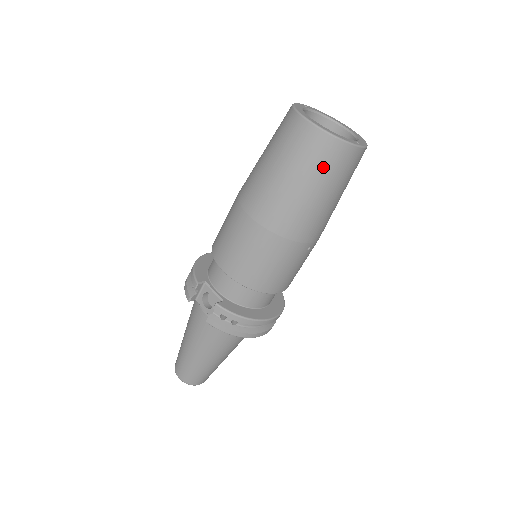
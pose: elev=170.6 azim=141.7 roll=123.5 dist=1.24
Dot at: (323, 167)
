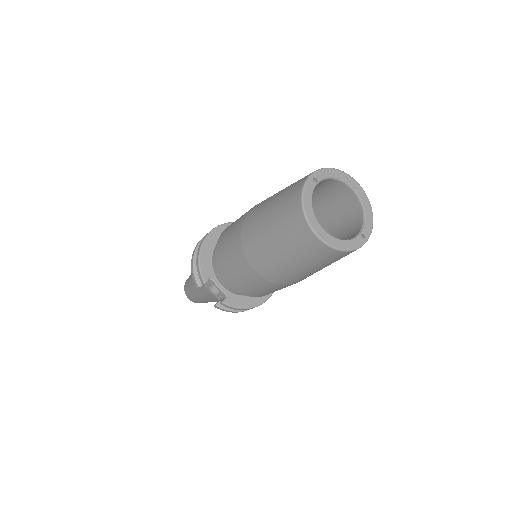
Dot at: (326, 262)
